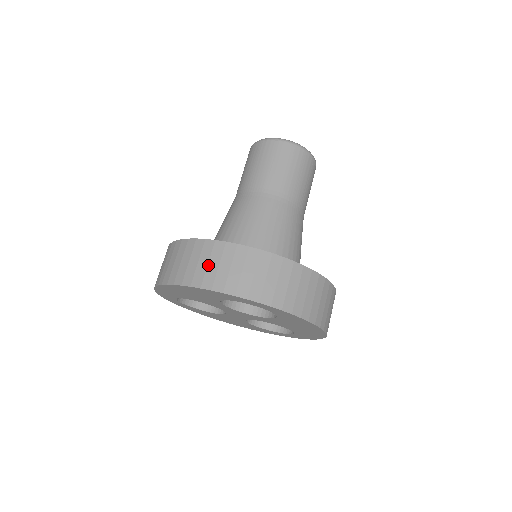
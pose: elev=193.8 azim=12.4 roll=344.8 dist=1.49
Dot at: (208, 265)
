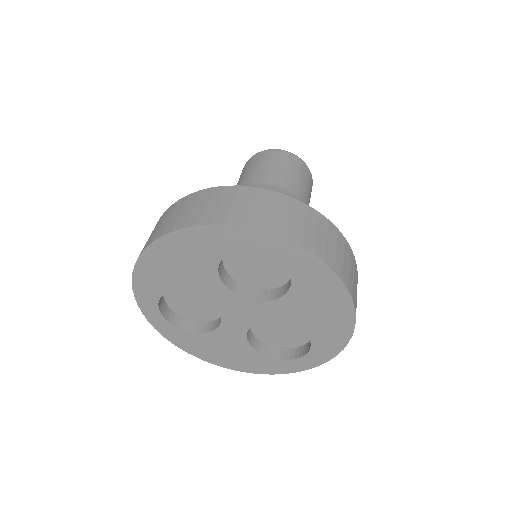
Dot at: (205, 206)
